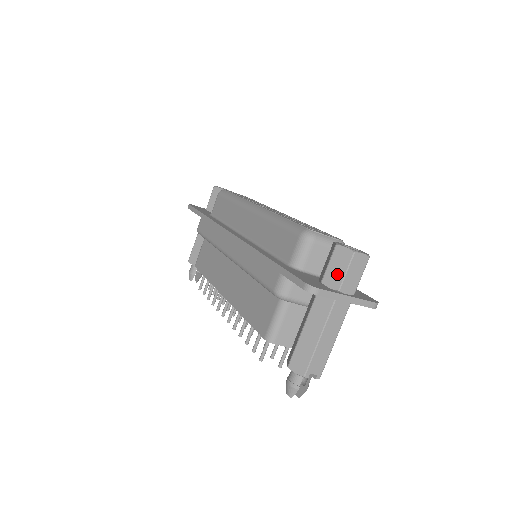
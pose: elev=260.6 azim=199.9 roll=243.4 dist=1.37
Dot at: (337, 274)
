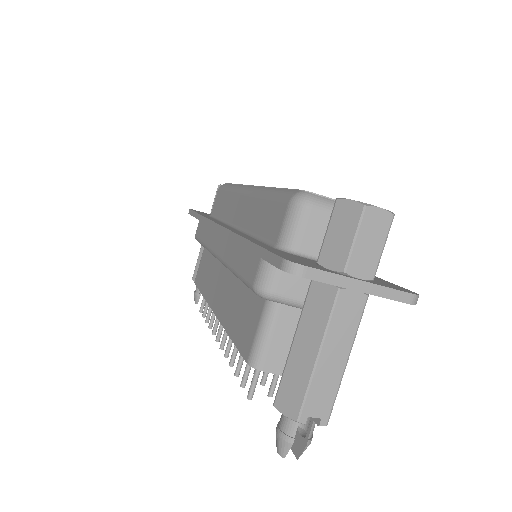
Dot at: (340, 245)
